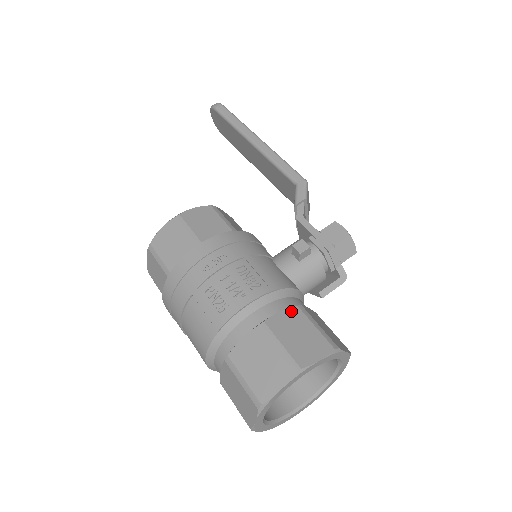
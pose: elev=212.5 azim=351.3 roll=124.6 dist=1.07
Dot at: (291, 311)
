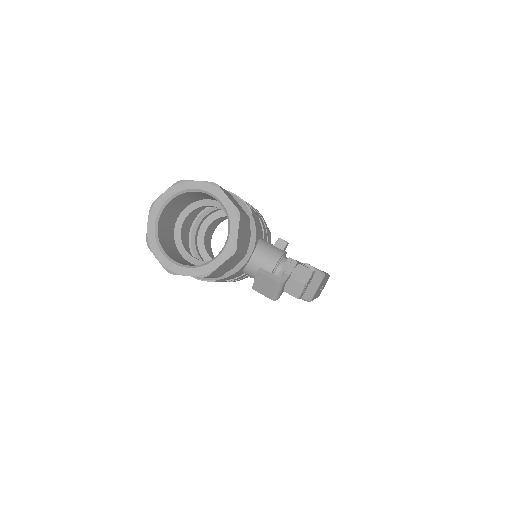
Dot at: occluded
